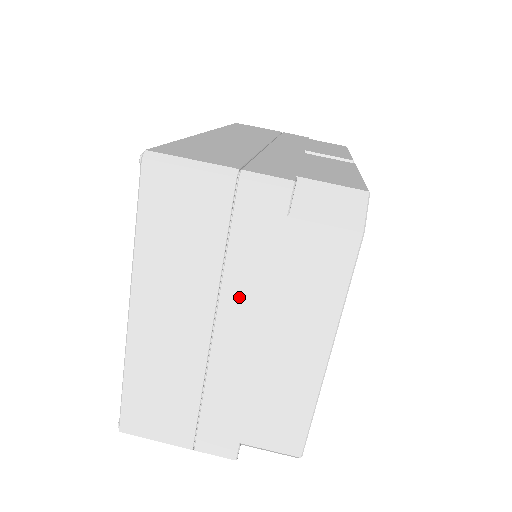
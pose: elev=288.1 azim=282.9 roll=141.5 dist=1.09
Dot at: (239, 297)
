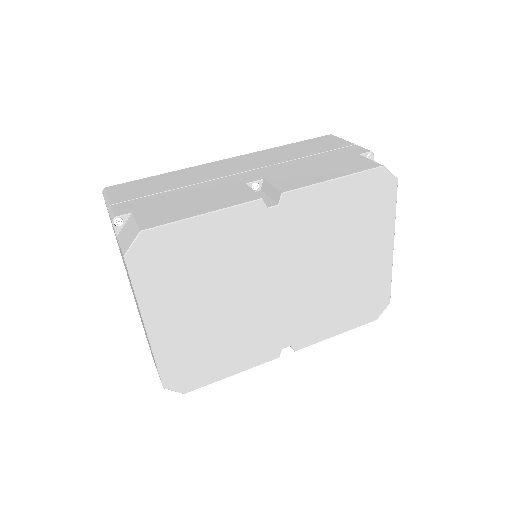
Dot at: occluded
